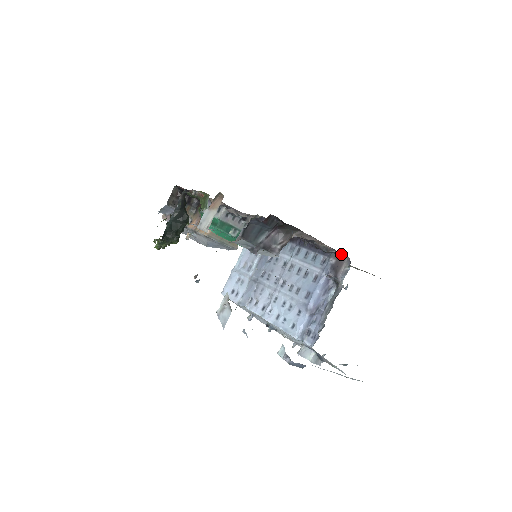
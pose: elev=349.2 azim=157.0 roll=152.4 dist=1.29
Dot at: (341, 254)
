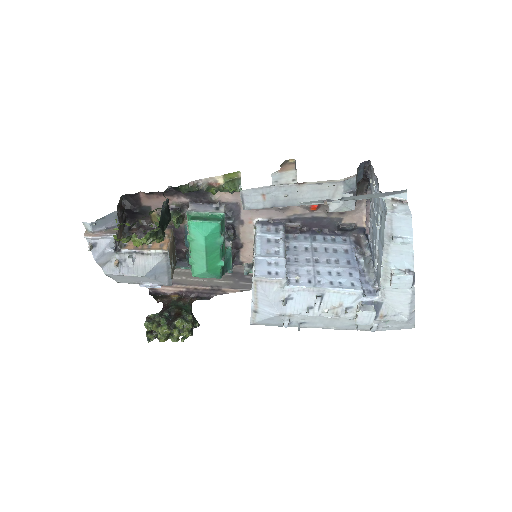
Dot at: (359, 232)
